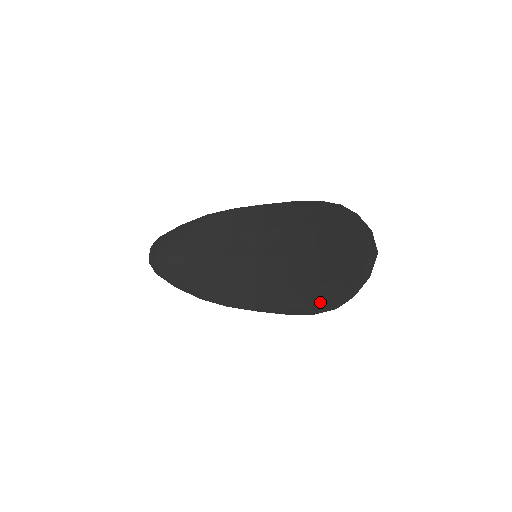
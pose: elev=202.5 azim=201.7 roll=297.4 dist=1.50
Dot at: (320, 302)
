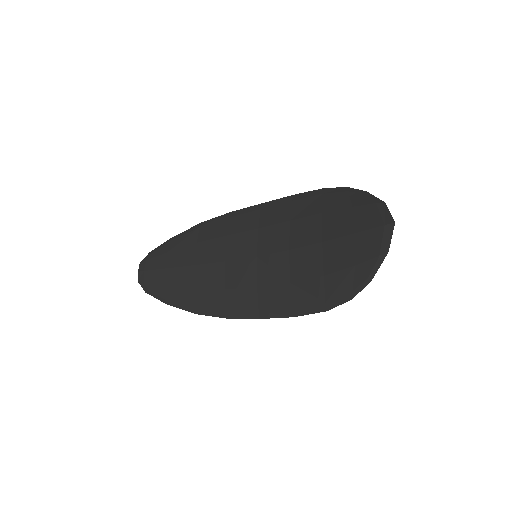
Dot at: (332, 294)
